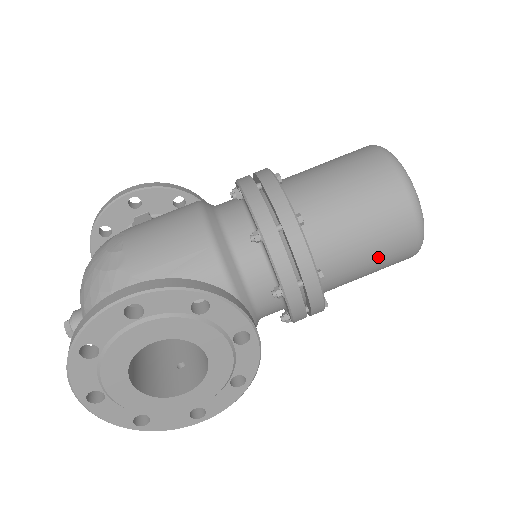
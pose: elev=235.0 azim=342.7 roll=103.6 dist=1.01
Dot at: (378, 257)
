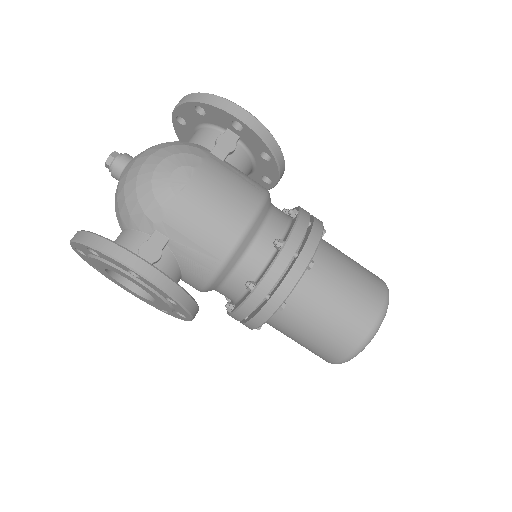
Dot at: (300, 344)
